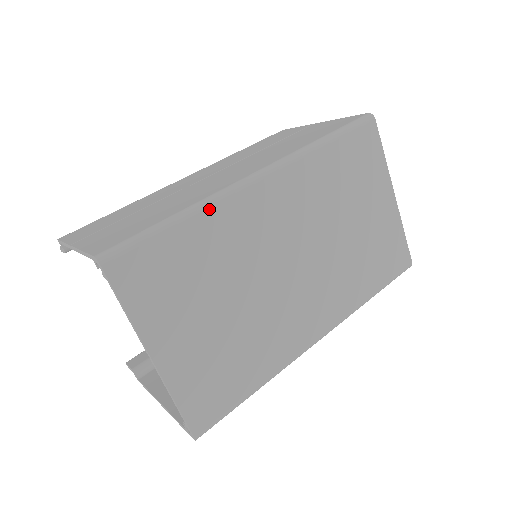
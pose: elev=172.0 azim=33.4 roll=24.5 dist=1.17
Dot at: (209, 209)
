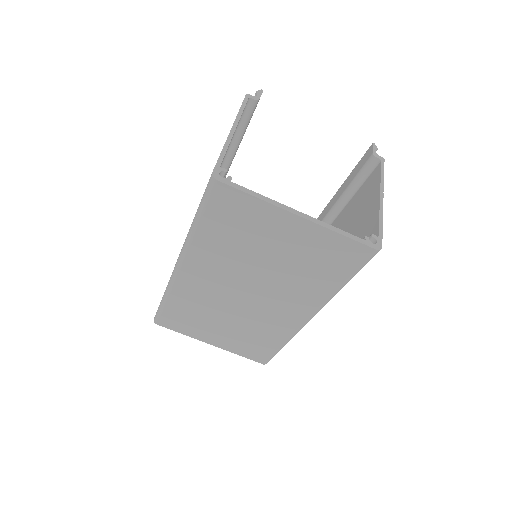
Dot at: (171, 292)
